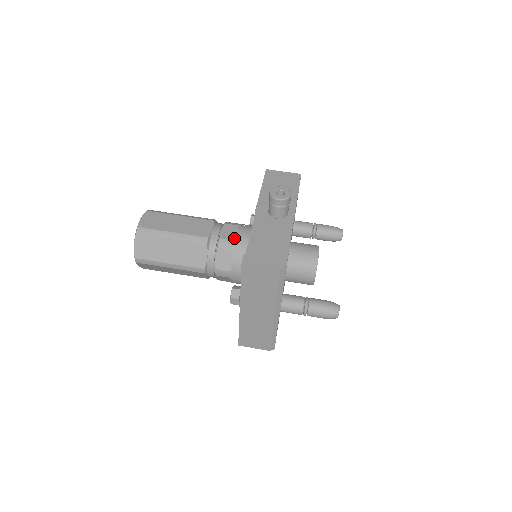
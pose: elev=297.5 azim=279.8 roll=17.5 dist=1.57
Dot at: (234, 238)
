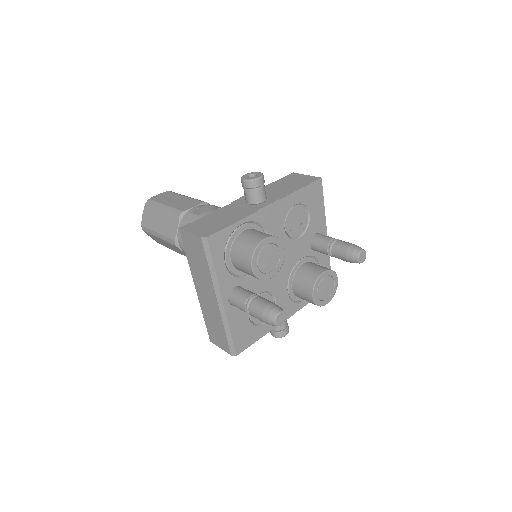
Dot at: (200, 214)
